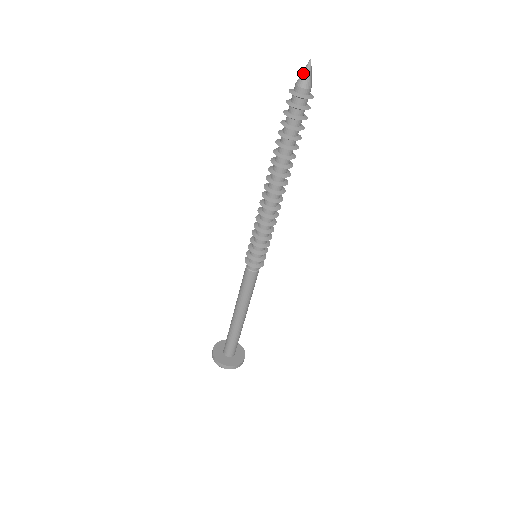
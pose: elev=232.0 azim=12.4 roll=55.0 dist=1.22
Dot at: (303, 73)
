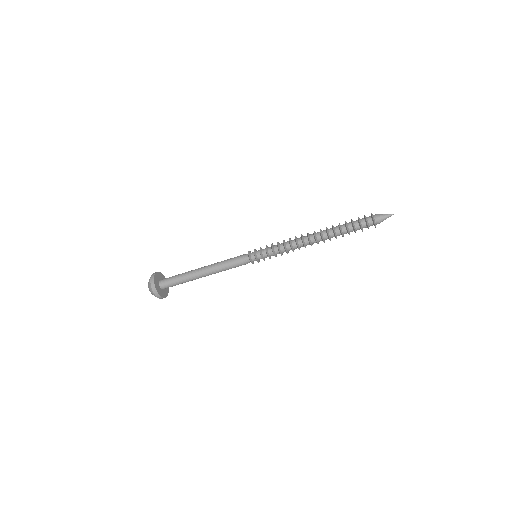
Dot at: (386, 218)
